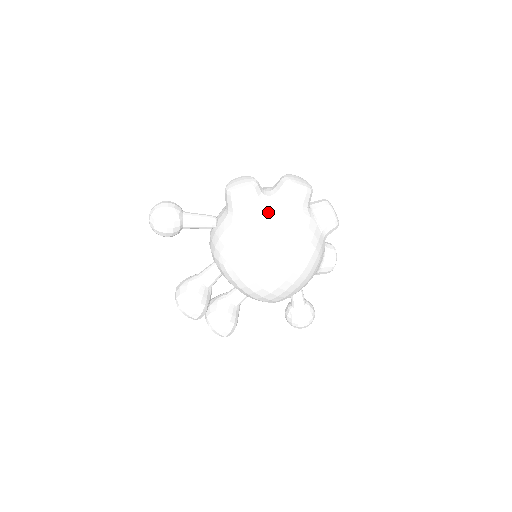
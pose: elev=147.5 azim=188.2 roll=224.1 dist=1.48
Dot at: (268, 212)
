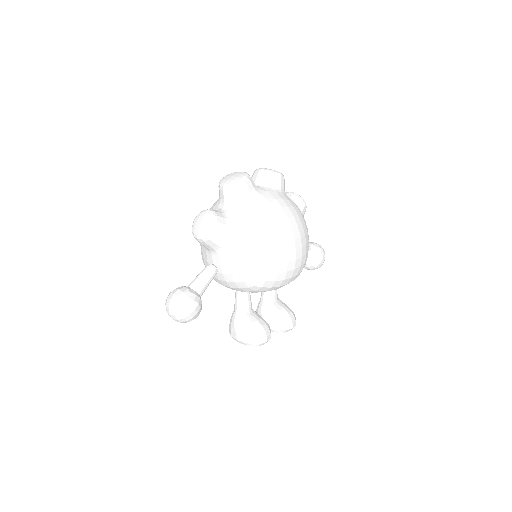
Dot at: (244, 220)
